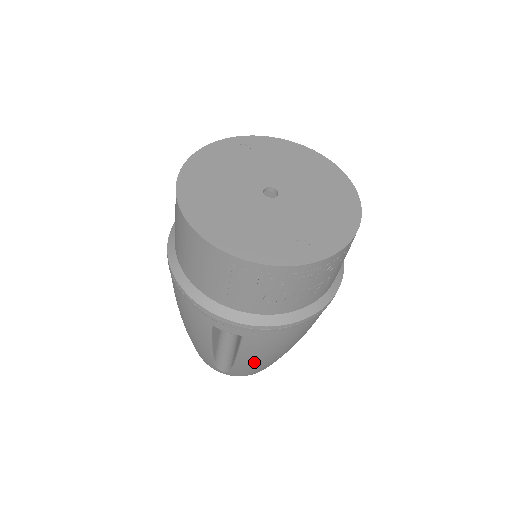
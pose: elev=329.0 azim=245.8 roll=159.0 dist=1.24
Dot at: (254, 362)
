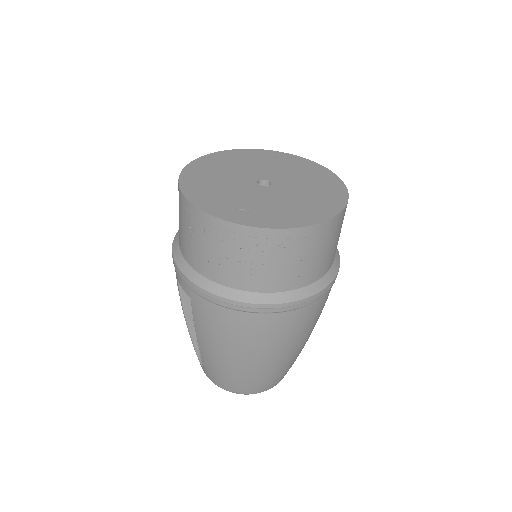
Dot at: (211, 353)
